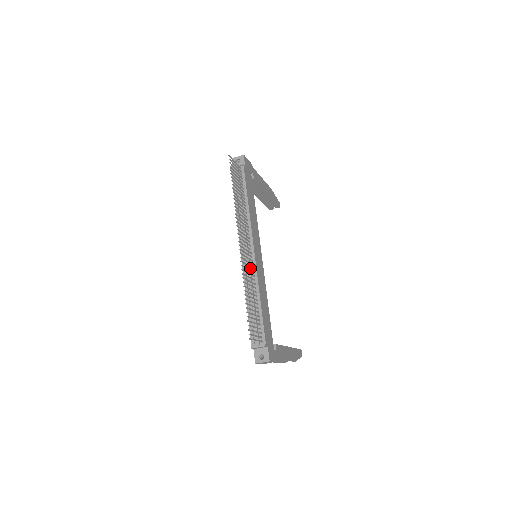
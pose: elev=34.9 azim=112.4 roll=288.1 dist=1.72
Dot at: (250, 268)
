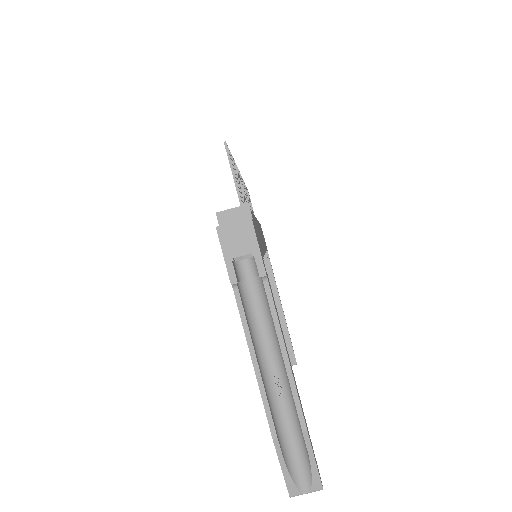
Dot at: occluded
